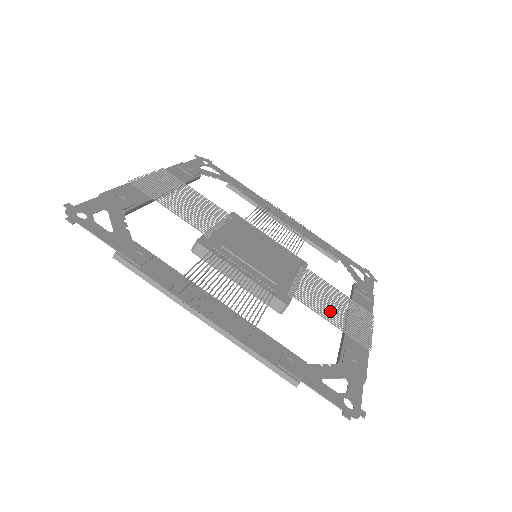
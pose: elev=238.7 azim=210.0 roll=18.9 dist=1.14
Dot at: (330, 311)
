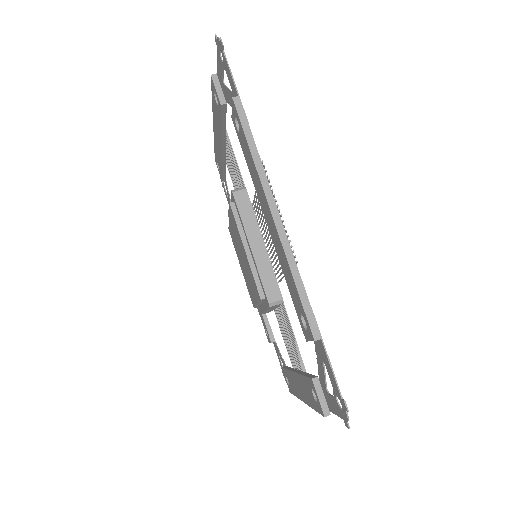
Dot at: (295, 348)
